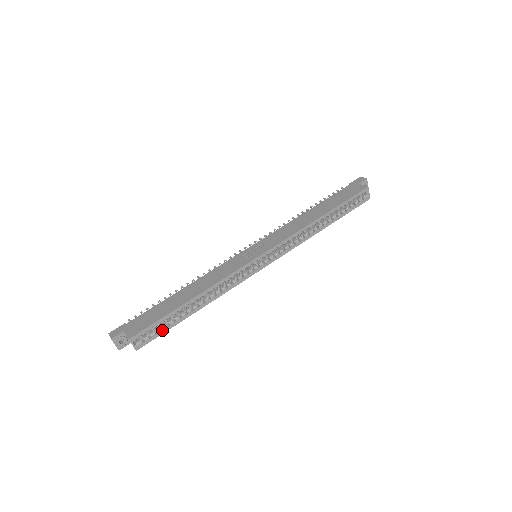
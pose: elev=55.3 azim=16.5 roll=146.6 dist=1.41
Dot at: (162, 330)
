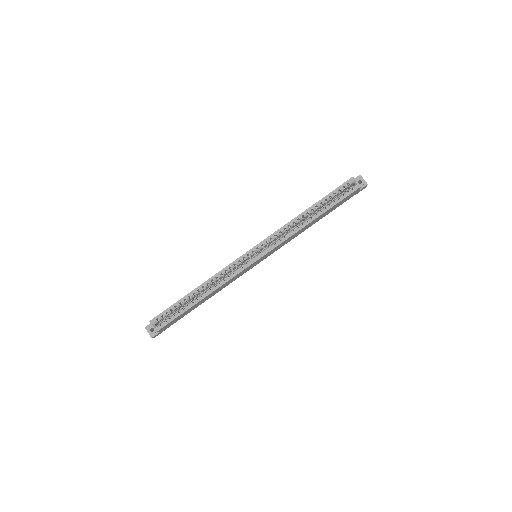
Dot at: (175, 316)
